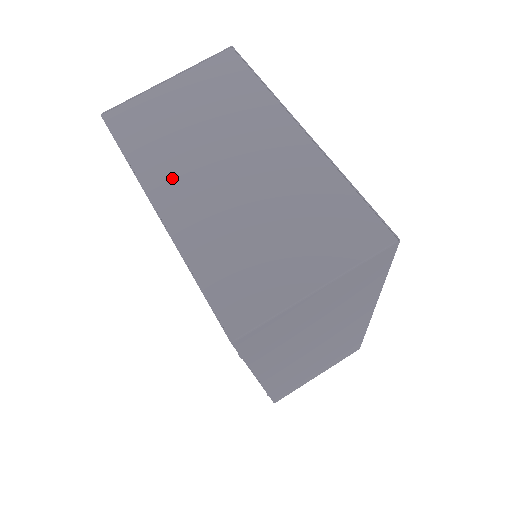
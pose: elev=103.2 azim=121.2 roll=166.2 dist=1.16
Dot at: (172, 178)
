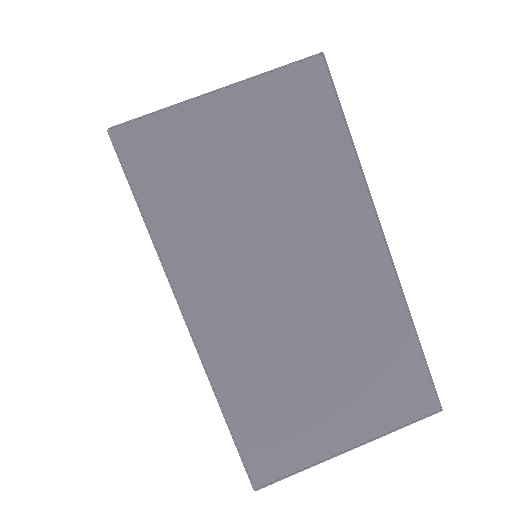
Dot at: (209, 275)
